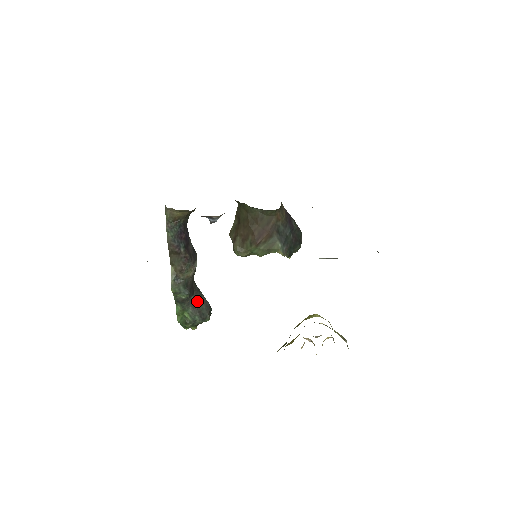
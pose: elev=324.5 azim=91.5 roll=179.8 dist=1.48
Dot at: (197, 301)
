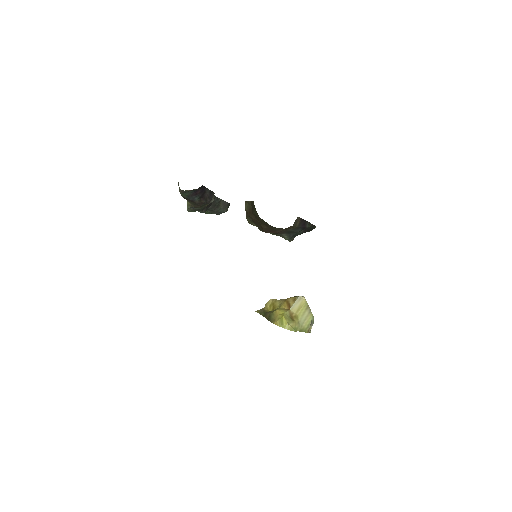
Dot at: (215, 207)
